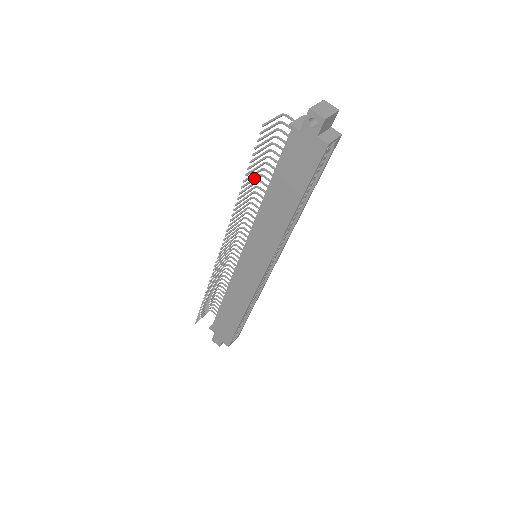
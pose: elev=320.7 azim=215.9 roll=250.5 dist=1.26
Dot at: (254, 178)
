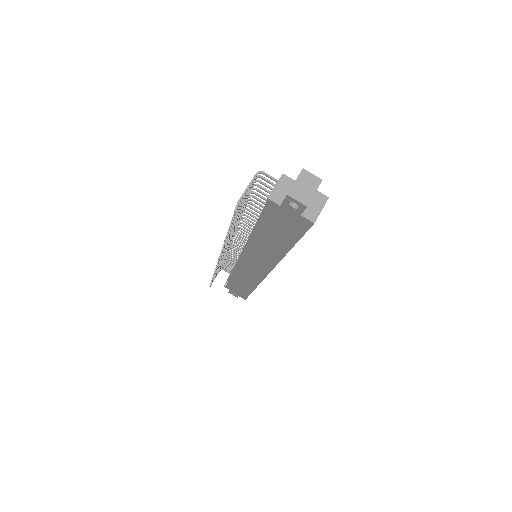
Dot at: occluded
